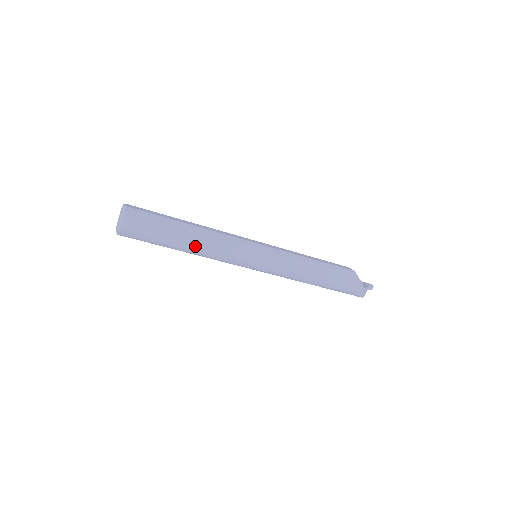
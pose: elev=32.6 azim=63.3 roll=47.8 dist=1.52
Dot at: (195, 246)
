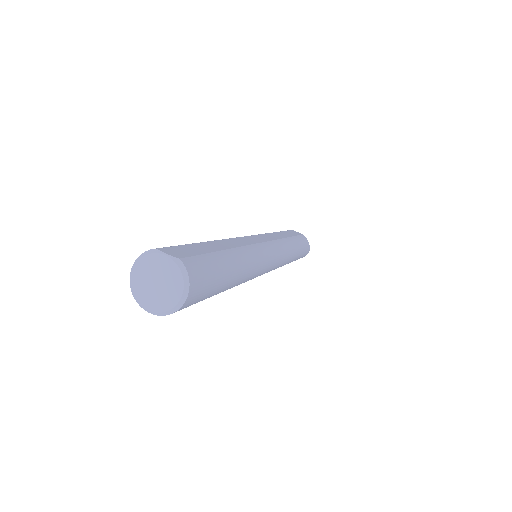
Dot at: (239, 280)
